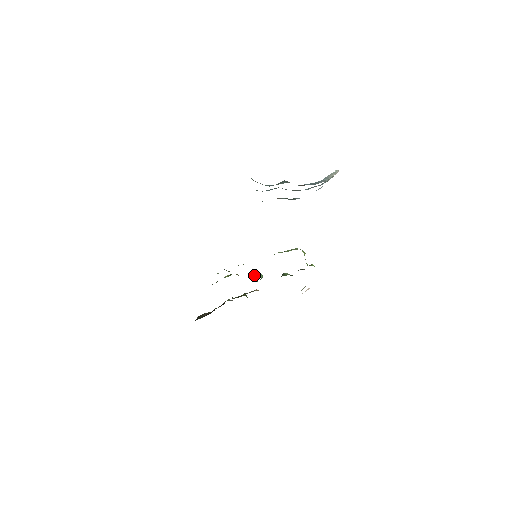
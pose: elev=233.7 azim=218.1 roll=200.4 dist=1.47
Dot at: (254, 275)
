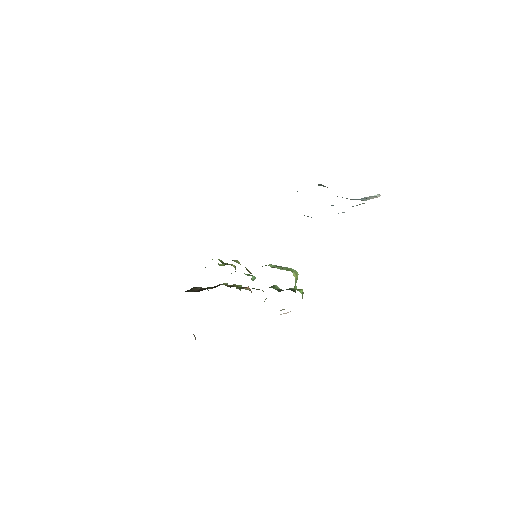
Dot at: (248, 274)
